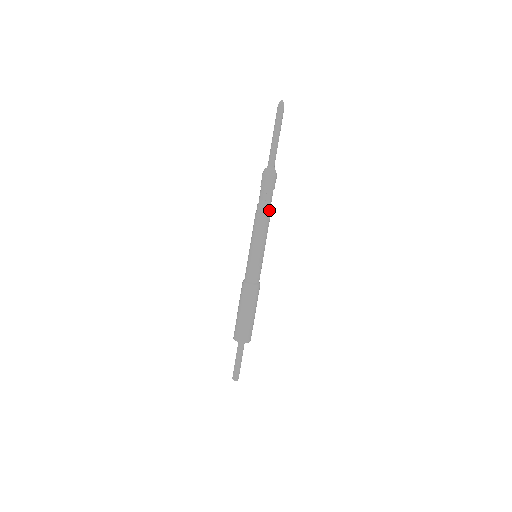
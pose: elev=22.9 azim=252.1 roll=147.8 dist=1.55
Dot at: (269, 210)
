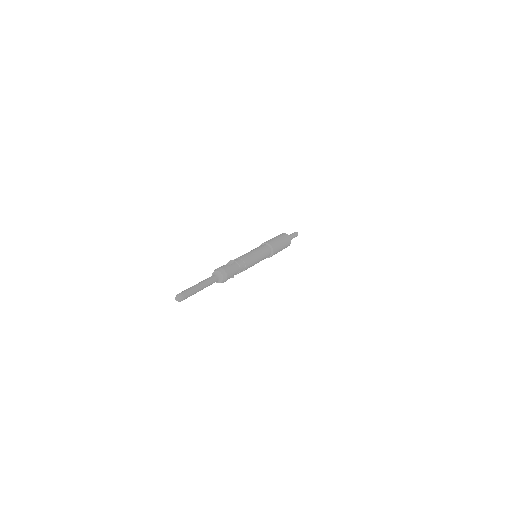
Dot at: occluded
